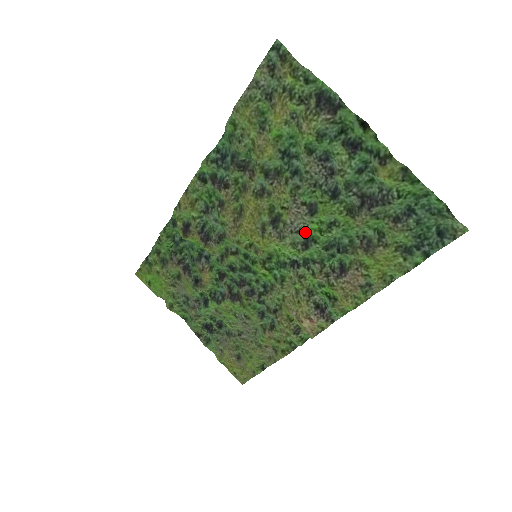
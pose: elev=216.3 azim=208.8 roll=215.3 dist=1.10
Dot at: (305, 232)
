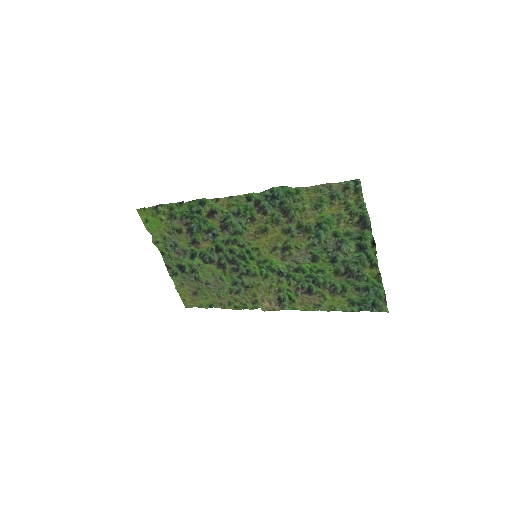
Dot at: (300, 265)
